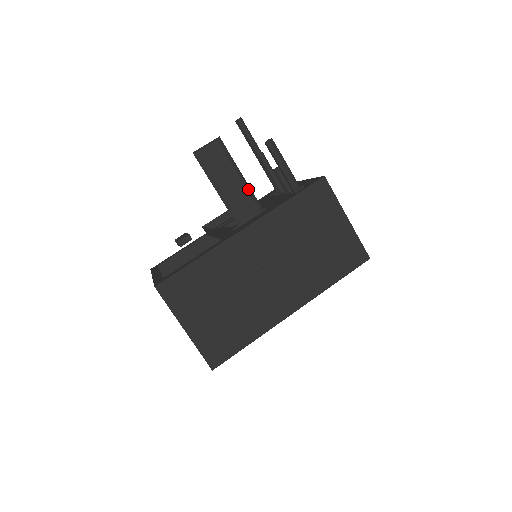
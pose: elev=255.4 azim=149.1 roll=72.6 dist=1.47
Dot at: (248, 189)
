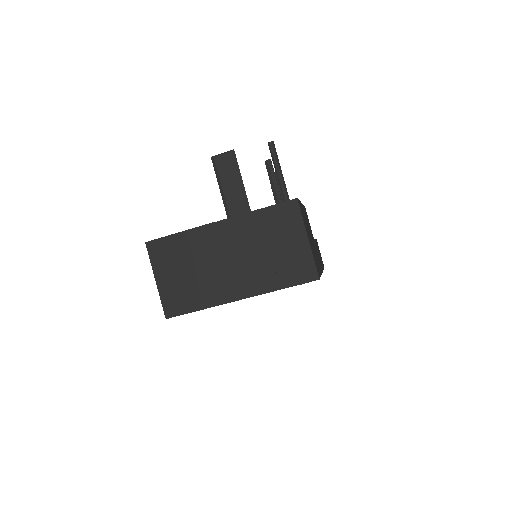
Dot at: (244, 195)
